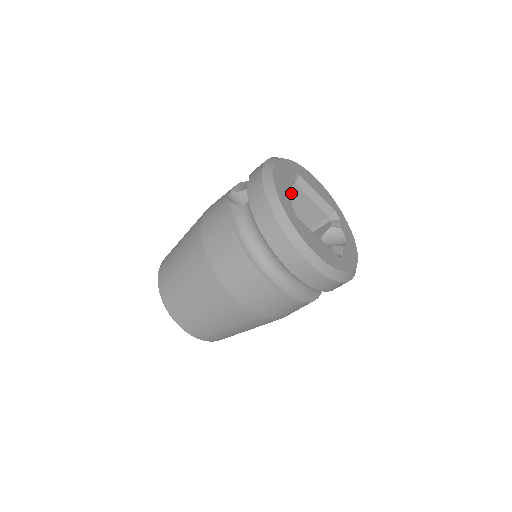
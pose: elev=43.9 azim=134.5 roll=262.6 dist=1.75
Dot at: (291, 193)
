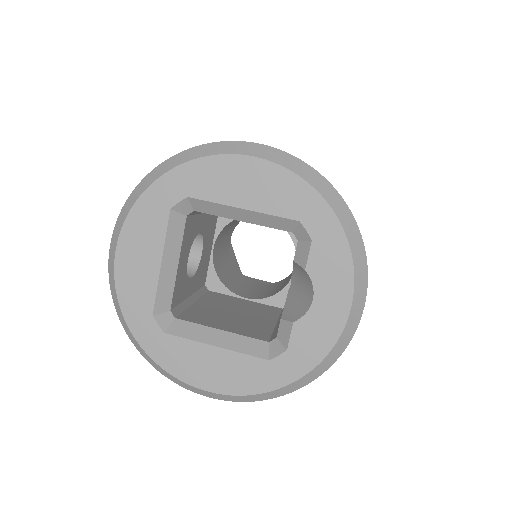
Dot at: (156, 279)
